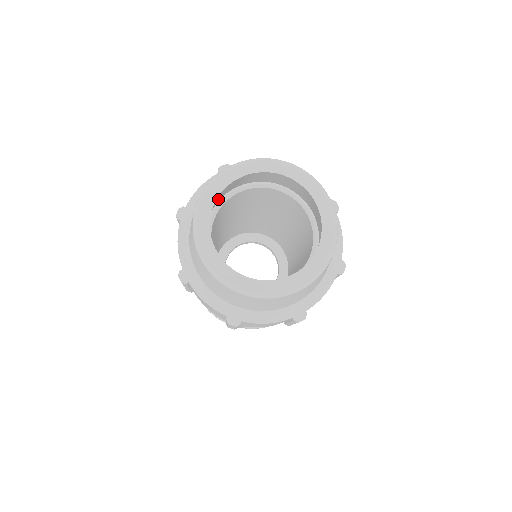
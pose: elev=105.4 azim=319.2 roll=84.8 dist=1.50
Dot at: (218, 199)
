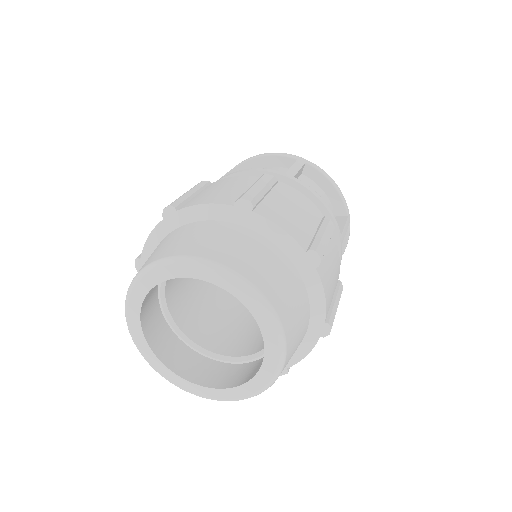
Dot at: (157, 323)
